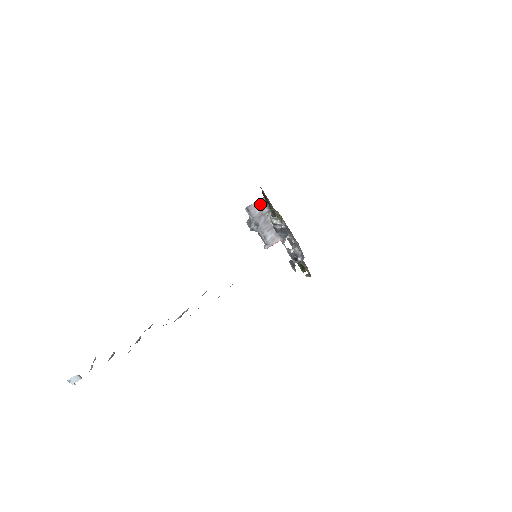
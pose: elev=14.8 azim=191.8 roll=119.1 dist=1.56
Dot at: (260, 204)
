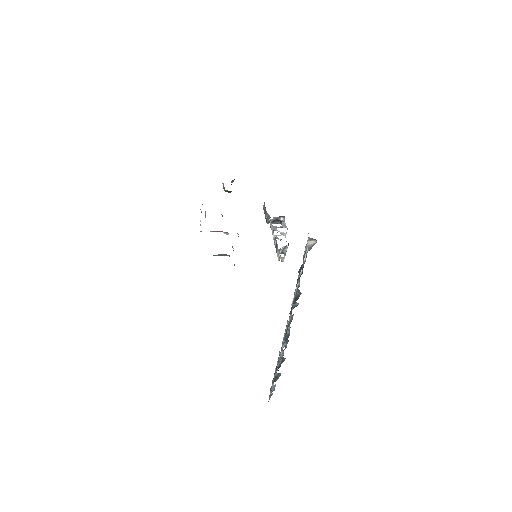
Dot at: occluded
